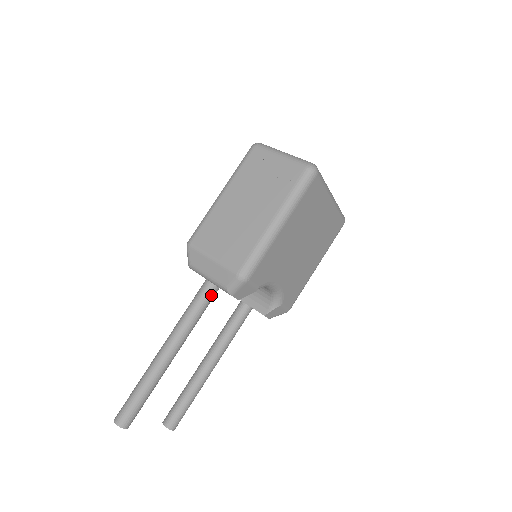
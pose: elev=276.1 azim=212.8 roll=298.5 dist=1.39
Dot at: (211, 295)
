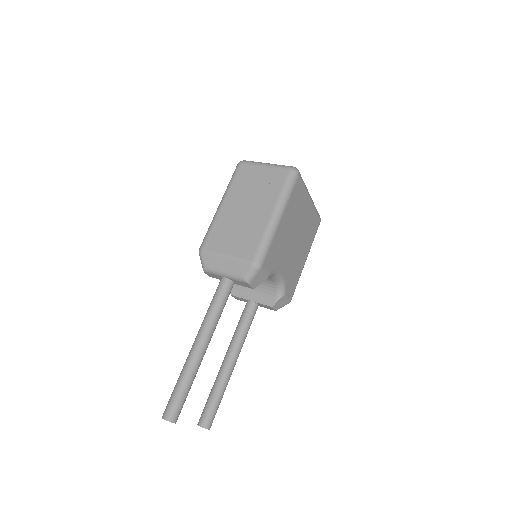
Dot at: (229, 289)
